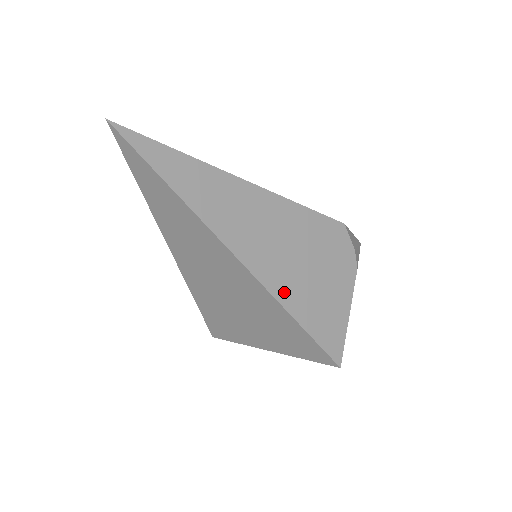
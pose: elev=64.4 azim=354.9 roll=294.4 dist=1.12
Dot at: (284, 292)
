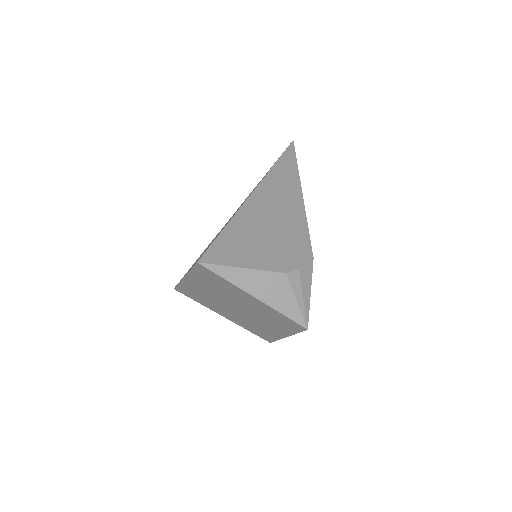
Dot at: (246, 215)
